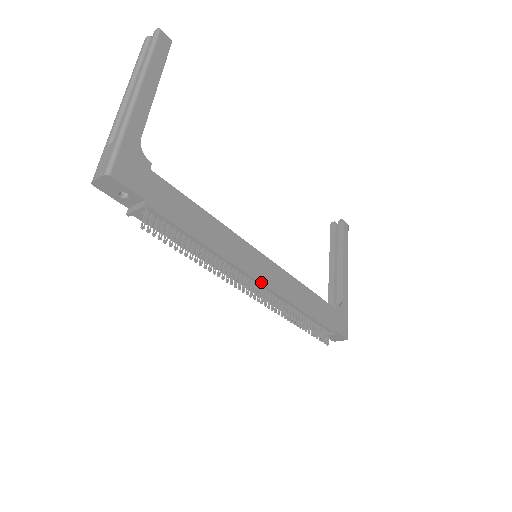
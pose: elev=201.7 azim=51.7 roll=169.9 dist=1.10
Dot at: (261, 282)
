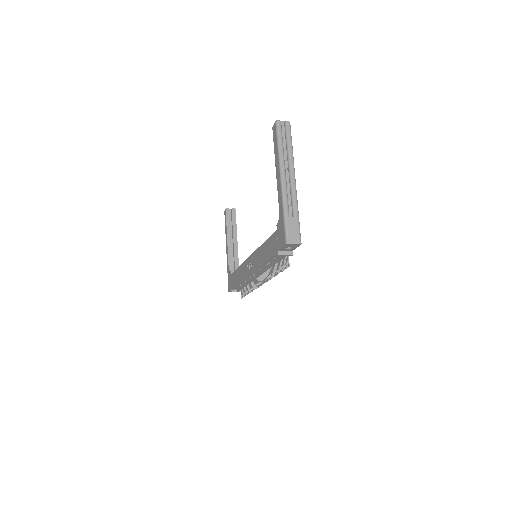
Dot at: occluded
